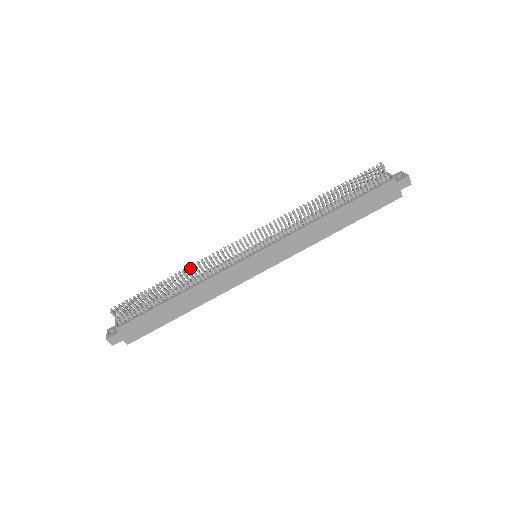
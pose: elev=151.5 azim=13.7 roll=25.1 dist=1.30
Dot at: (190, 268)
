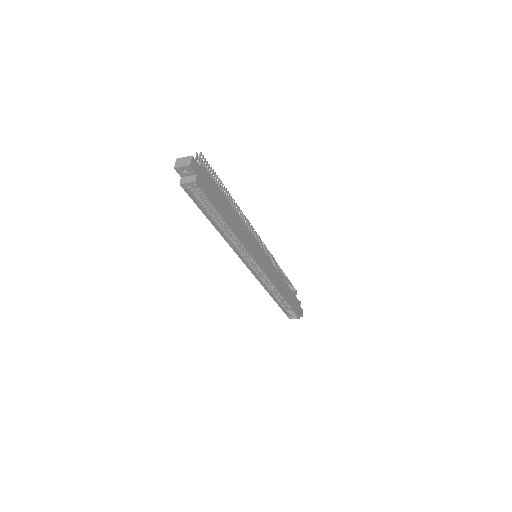
Dot at: (239, 207)
